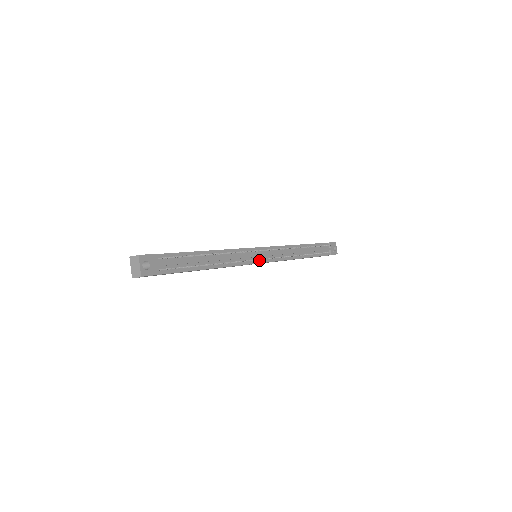
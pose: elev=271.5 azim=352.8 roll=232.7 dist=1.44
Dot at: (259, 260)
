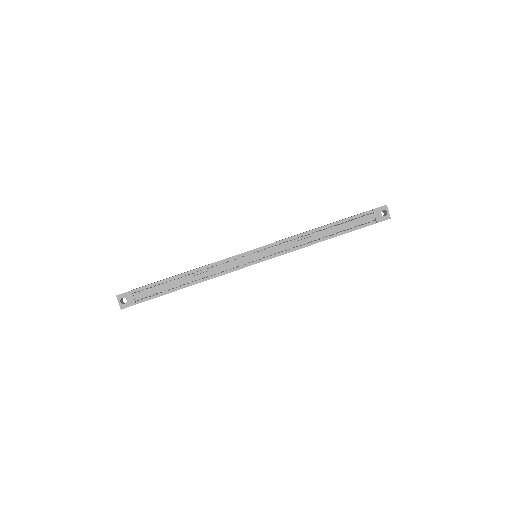
Dot at: (250, 263)
